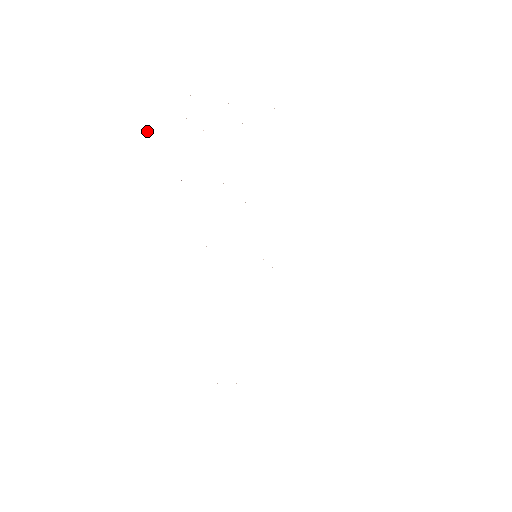
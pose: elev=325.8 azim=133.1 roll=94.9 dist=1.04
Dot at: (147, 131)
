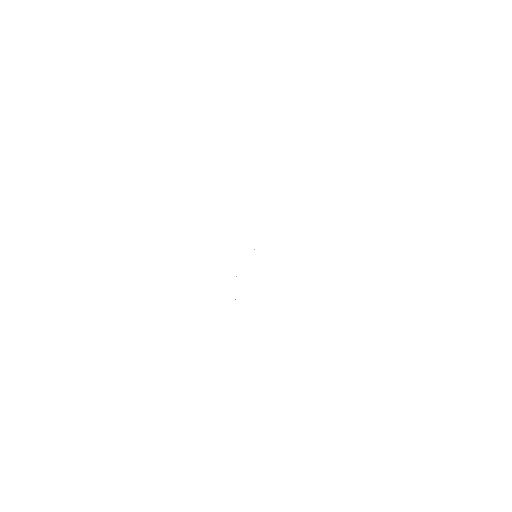
Dot at: occluded
